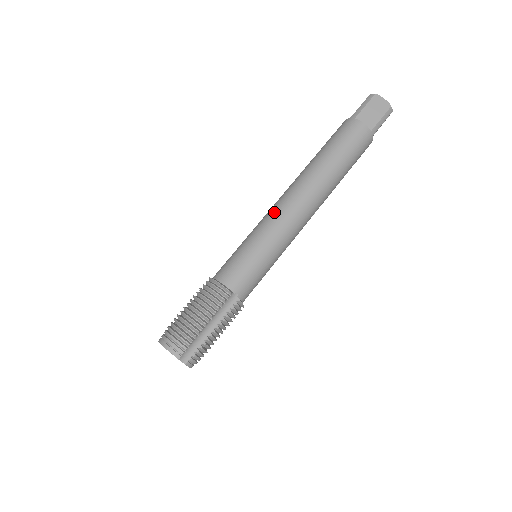
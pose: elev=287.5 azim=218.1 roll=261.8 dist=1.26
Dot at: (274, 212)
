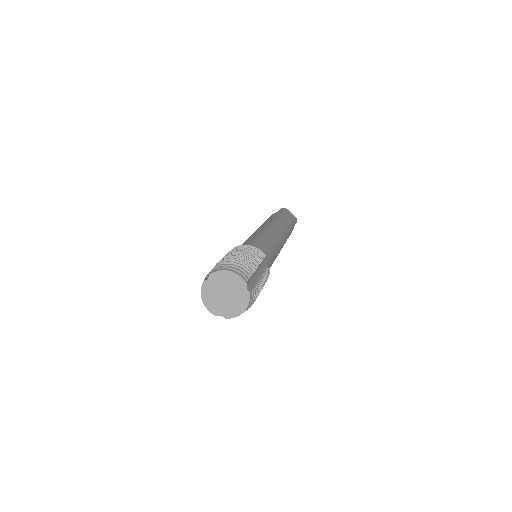
Dot at: (263, 230)
